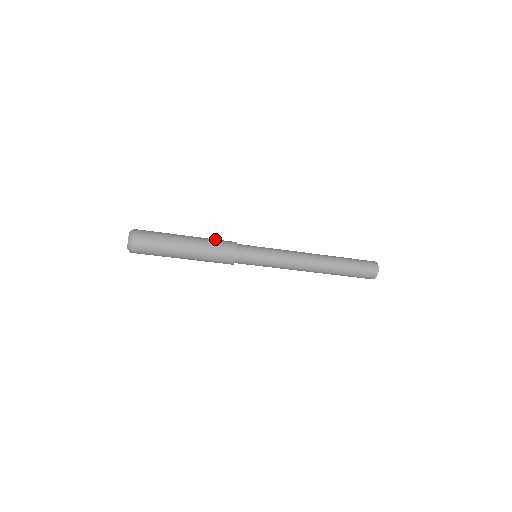
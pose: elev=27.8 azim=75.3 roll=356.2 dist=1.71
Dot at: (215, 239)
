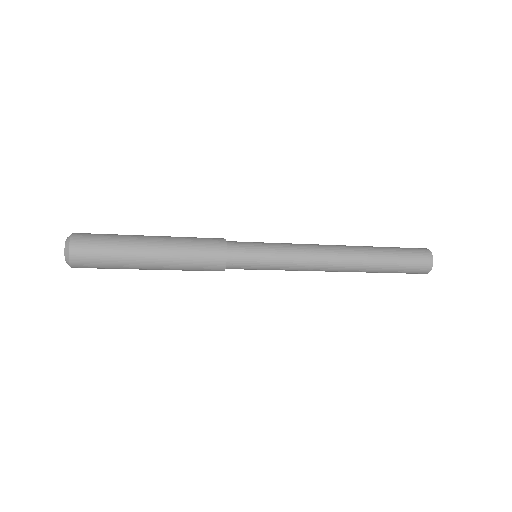
Dot at: (195, 245)
